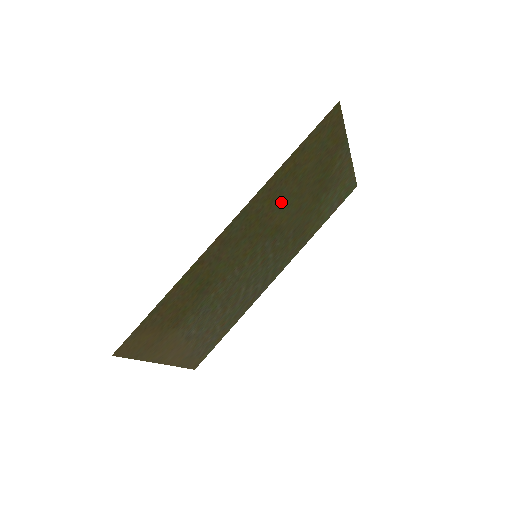
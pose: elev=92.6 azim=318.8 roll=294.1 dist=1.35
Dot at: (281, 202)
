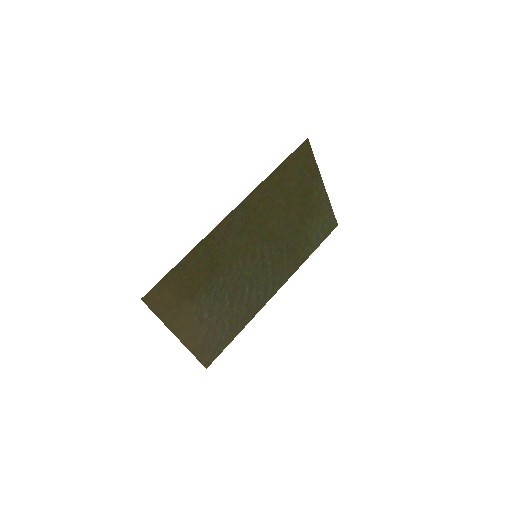
Dot at: (272, 210)
